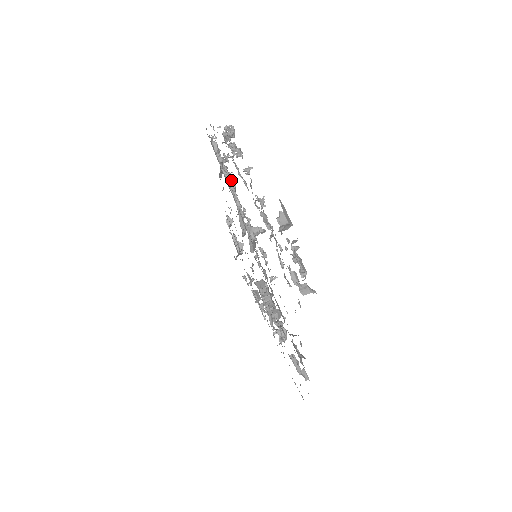
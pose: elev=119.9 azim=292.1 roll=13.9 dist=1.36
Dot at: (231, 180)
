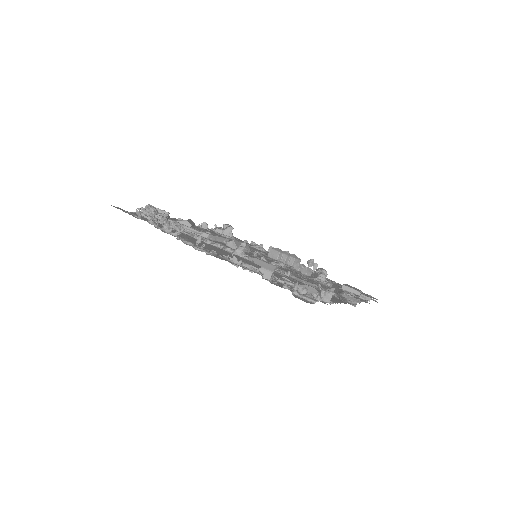
Dot at: occluded
